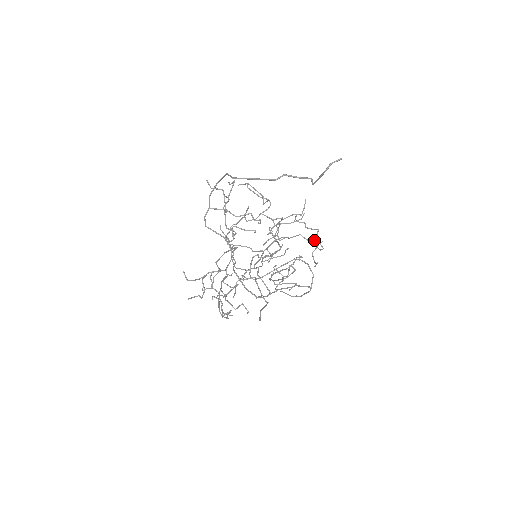
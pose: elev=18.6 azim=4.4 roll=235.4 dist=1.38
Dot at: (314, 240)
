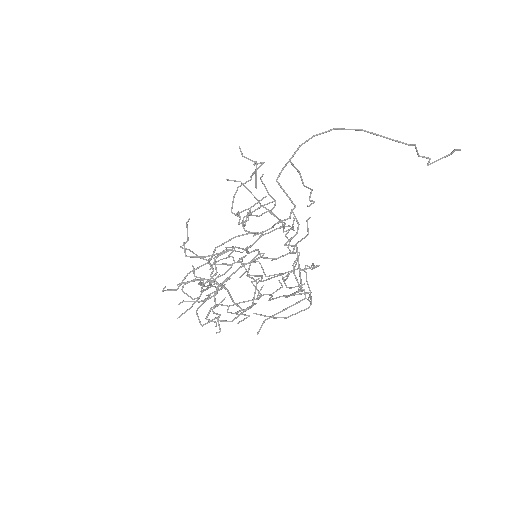
Dot at: (296, 262)
